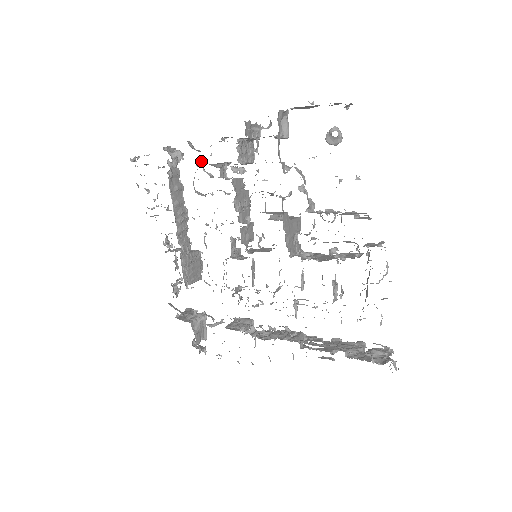
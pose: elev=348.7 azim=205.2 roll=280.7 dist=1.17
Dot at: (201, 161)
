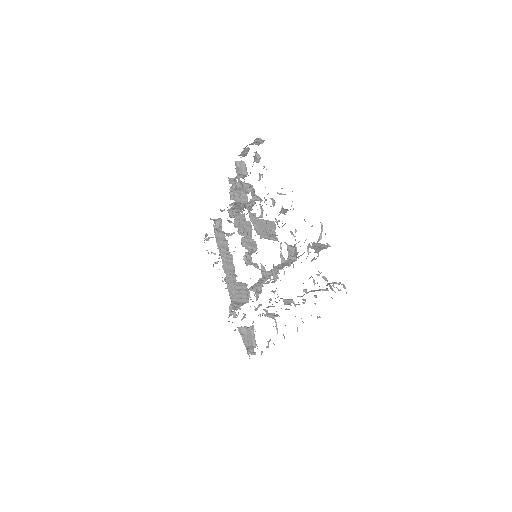
Dot at: occluded
